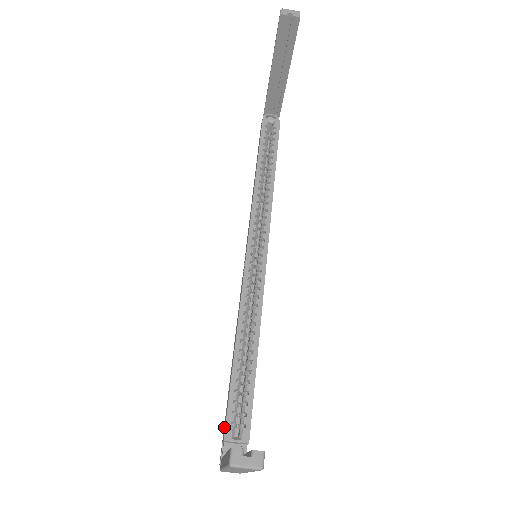
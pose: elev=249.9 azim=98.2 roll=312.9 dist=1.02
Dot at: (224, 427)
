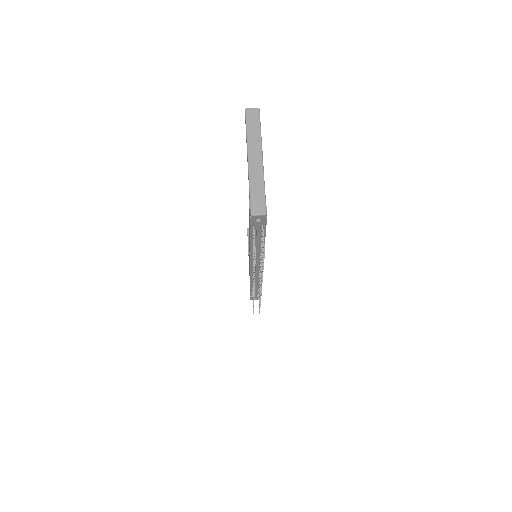
Dot at: (249, 216)
